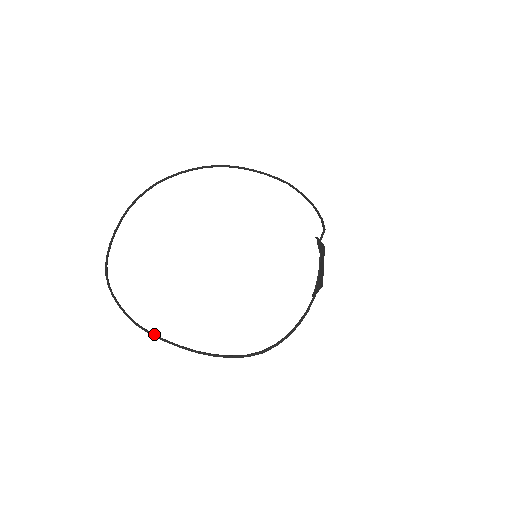
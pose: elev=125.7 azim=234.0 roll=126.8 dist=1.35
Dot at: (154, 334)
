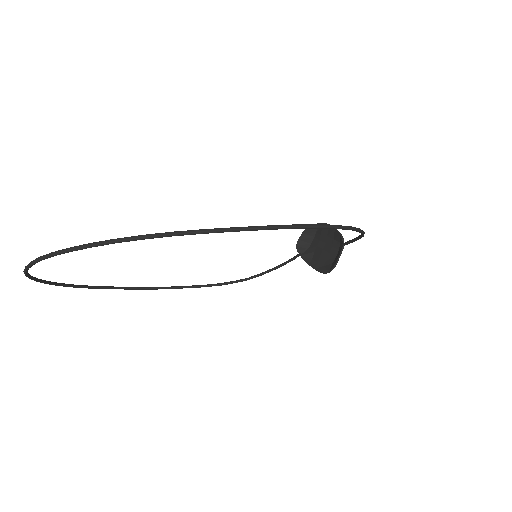
Dot at: (213, 229)
